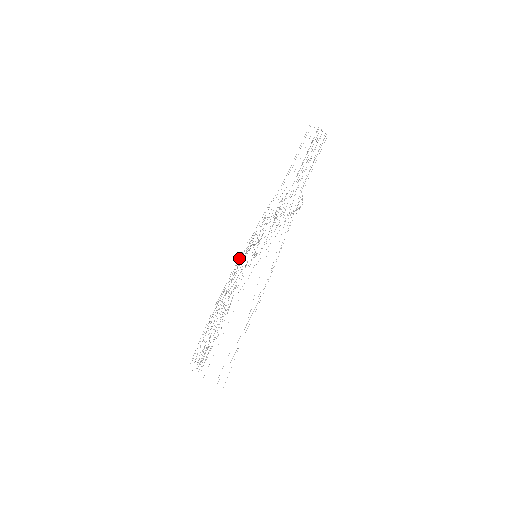
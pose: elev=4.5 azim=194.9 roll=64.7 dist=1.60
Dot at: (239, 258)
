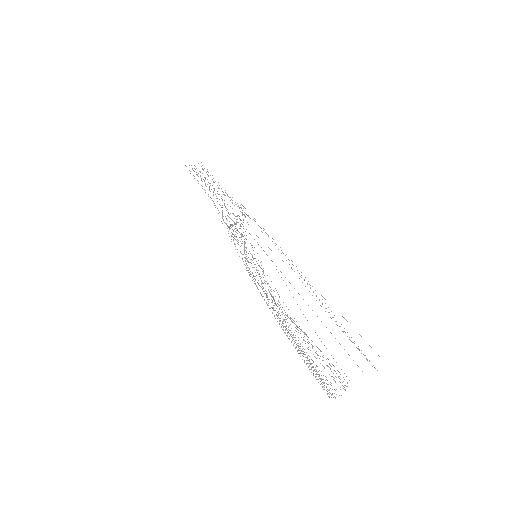
Dot at: occluded
